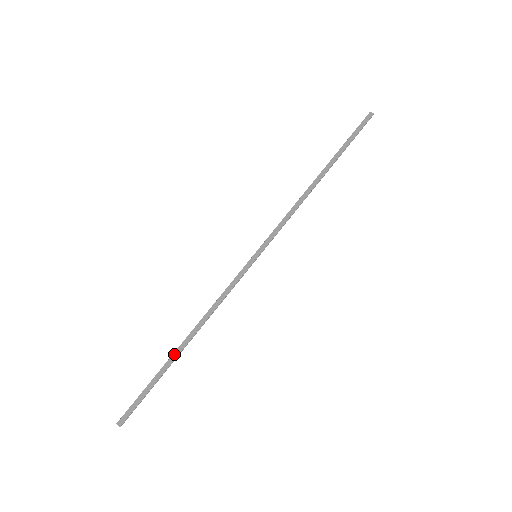
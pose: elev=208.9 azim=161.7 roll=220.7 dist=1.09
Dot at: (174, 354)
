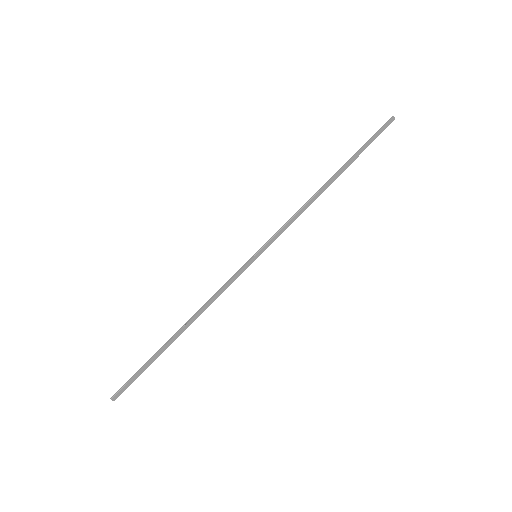
Dot at: (169, 343)
